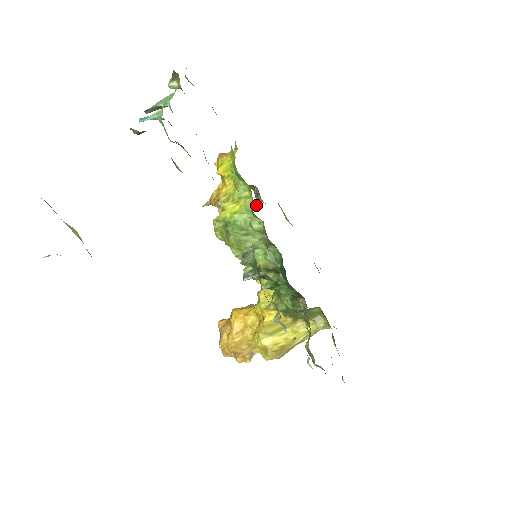
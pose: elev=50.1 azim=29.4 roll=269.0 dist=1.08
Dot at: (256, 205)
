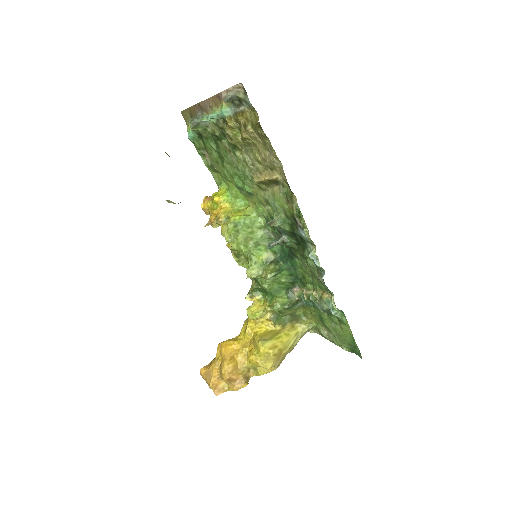
Dot at: occluded
